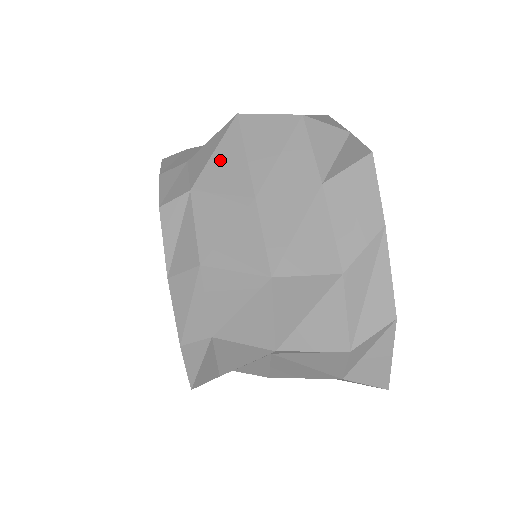
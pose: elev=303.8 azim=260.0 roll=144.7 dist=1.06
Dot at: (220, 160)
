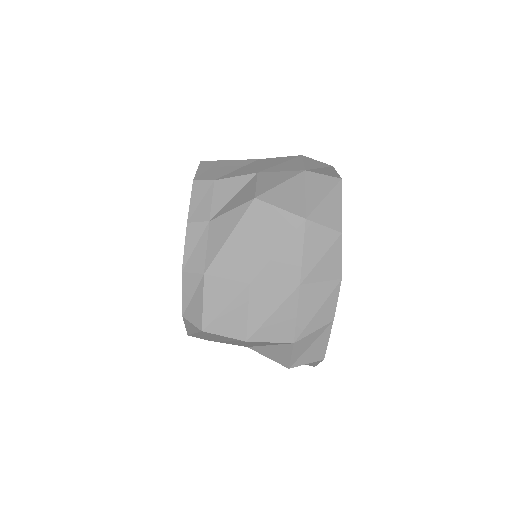
Dot at: (231, 247)
